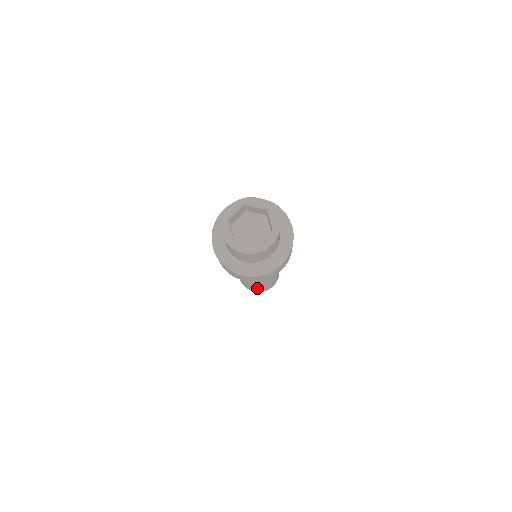
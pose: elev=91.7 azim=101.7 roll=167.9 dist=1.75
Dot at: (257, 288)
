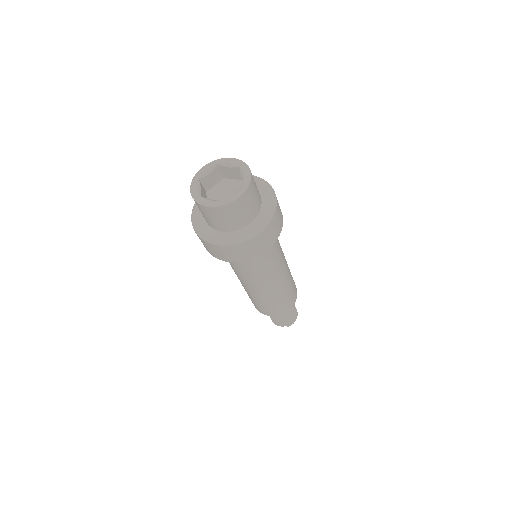
Dot at: (266, 305)
